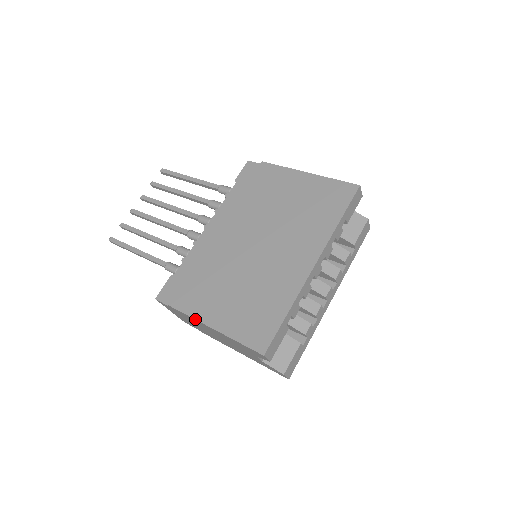
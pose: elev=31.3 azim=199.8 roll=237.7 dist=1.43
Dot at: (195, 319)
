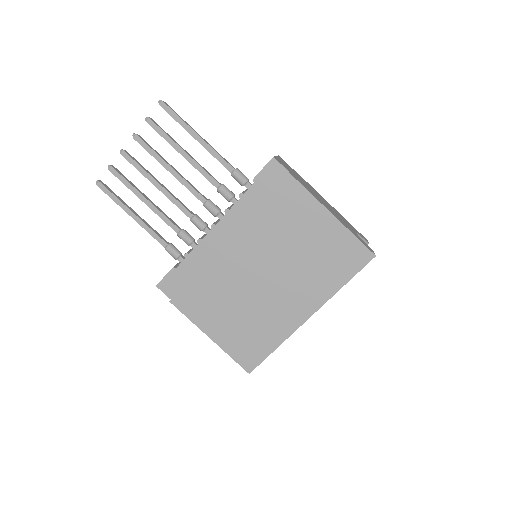
Dot at: occluded
